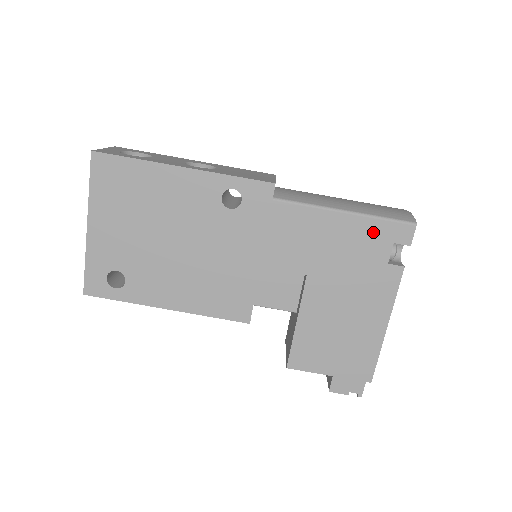
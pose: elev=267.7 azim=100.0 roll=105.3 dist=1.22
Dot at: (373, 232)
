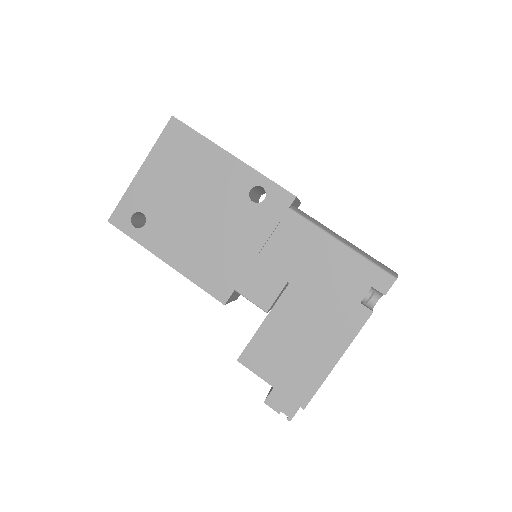
Dot at: (358, 270)
